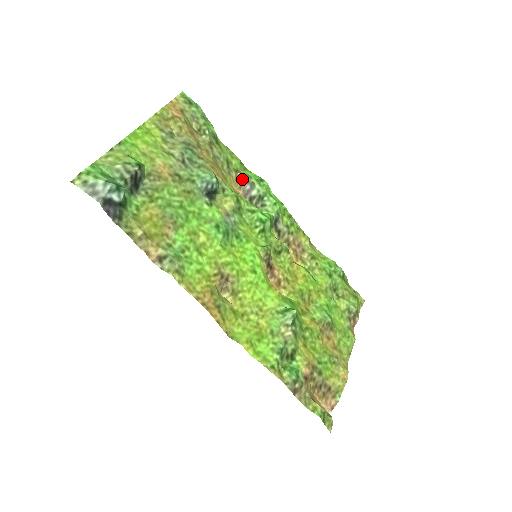
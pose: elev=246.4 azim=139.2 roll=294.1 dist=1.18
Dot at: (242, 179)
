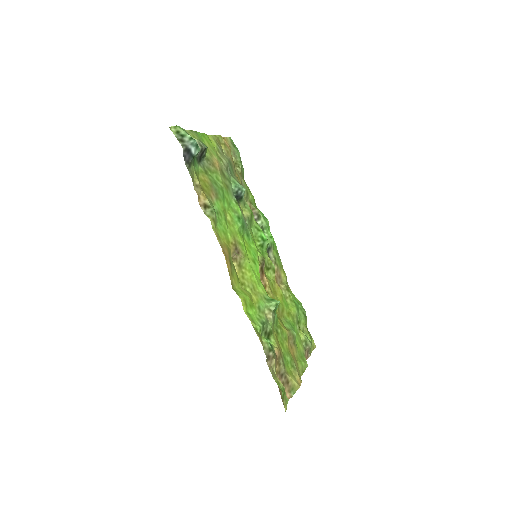
Dot at: (253, 210)
